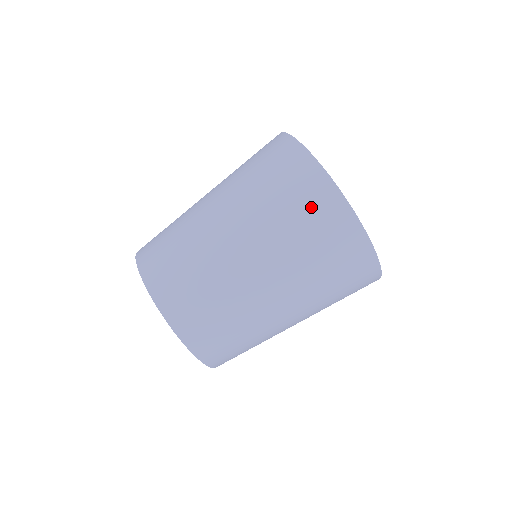
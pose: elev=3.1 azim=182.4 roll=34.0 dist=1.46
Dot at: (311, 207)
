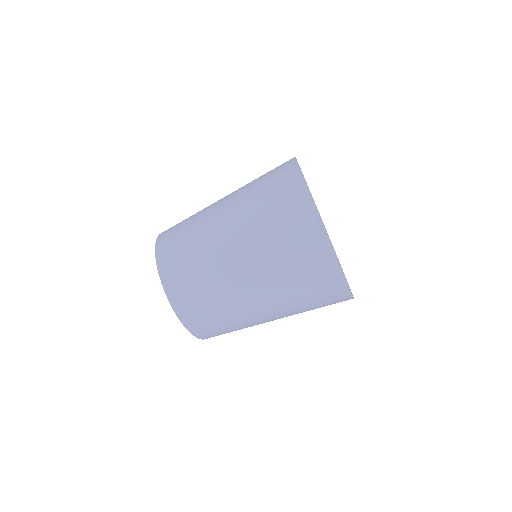
Dot at: (274, 174)
